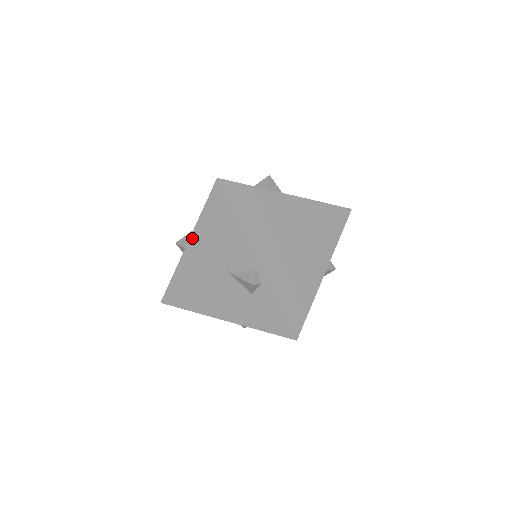
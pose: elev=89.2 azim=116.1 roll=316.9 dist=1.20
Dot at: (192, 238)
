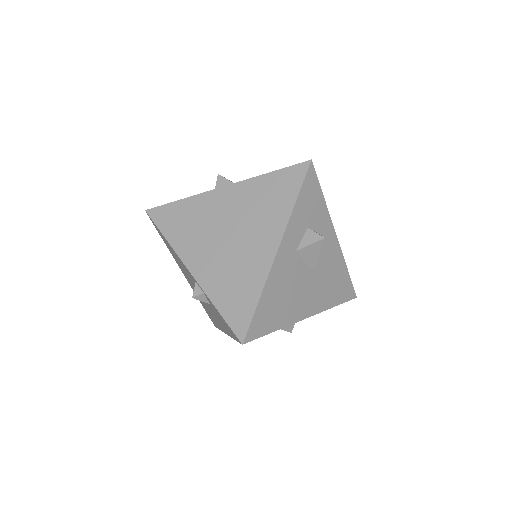
Dot at: occluded
